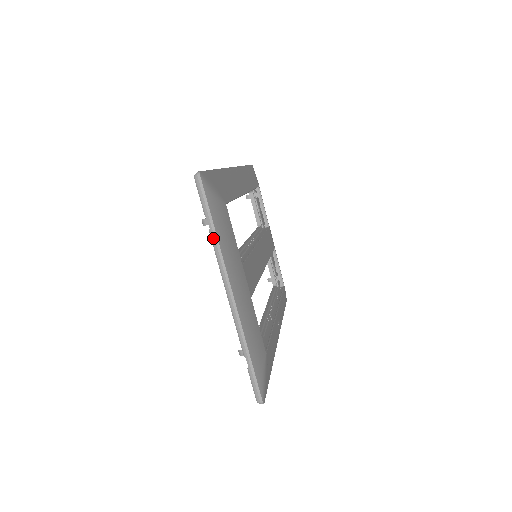
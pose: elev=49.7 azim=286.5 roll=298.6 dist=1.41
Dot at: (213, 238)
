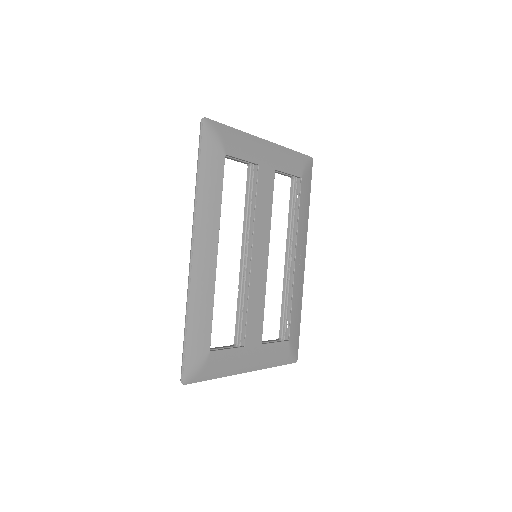
Dot at: (217, 377)
